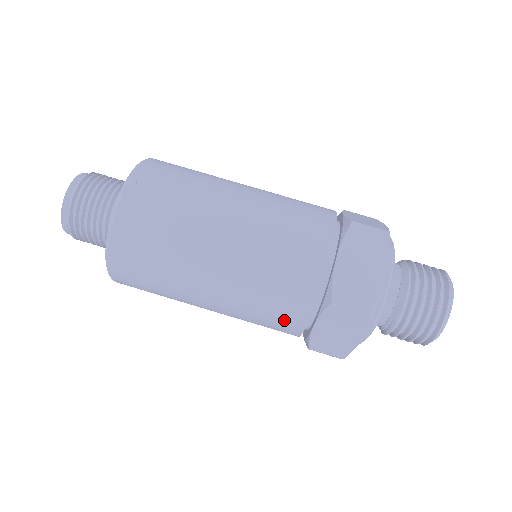
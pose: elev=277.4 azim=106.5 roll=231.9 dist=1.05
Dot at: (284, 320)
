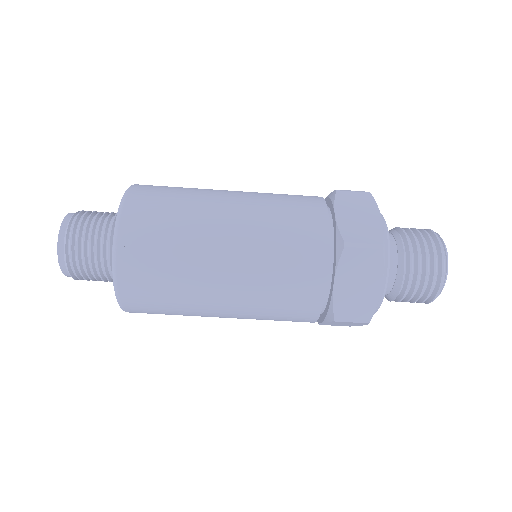
Dot at: occluded
